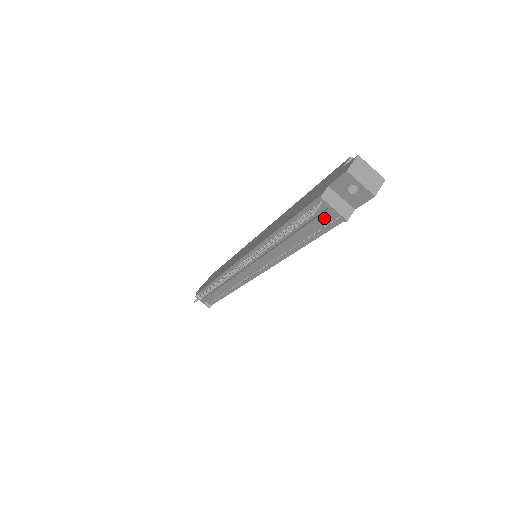
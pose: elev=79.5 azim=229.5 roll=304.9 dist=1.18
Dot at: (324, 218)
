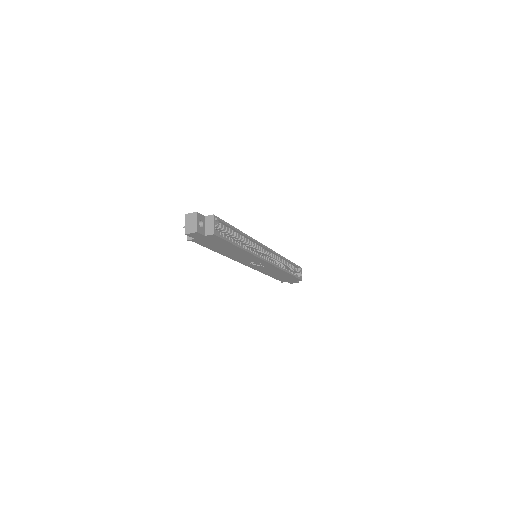
Dot at: occluded
